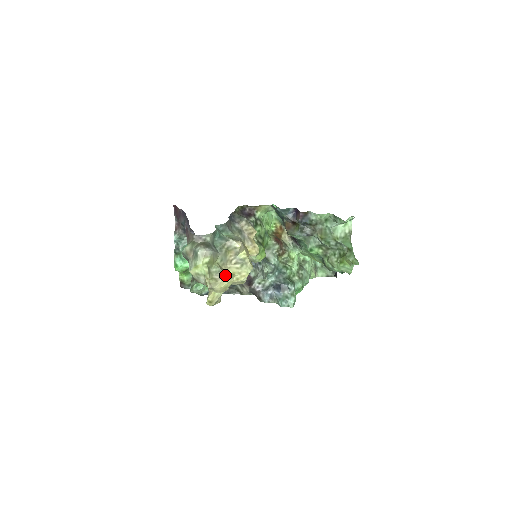
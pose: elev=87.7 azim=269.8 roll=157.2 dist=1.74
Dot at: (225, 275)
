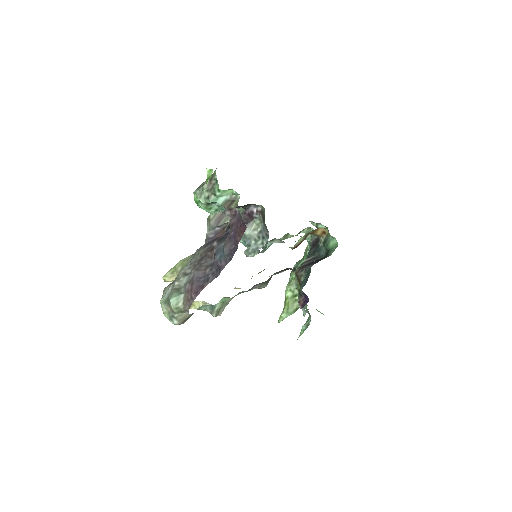
Dot at: occluded
